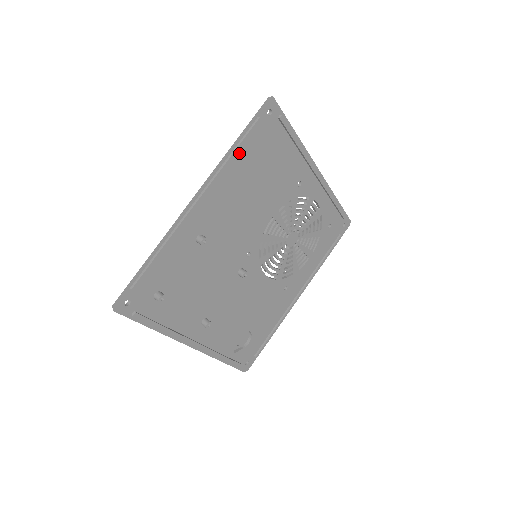
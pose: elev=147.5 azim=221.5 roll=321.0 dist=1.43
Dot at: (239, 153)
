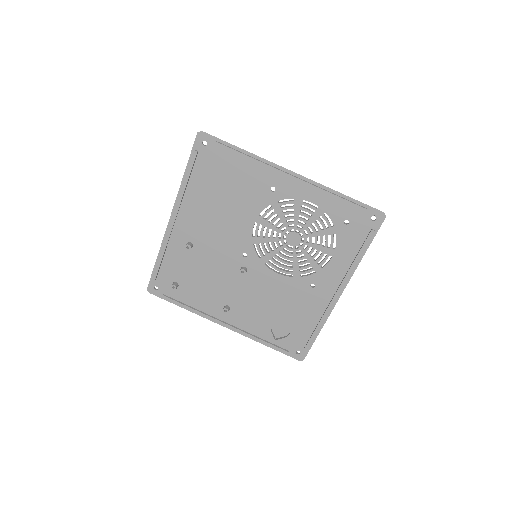
Dot at: (192, 180)
